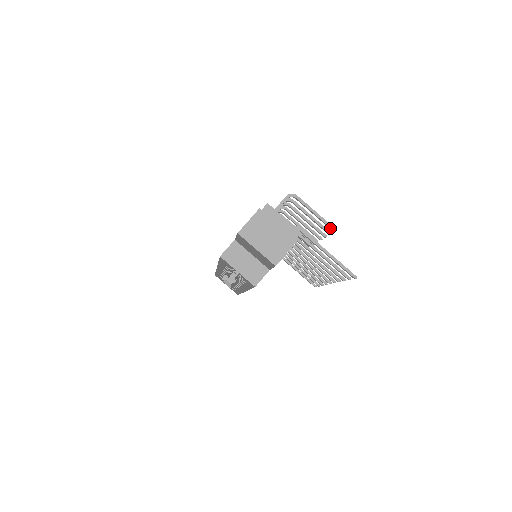
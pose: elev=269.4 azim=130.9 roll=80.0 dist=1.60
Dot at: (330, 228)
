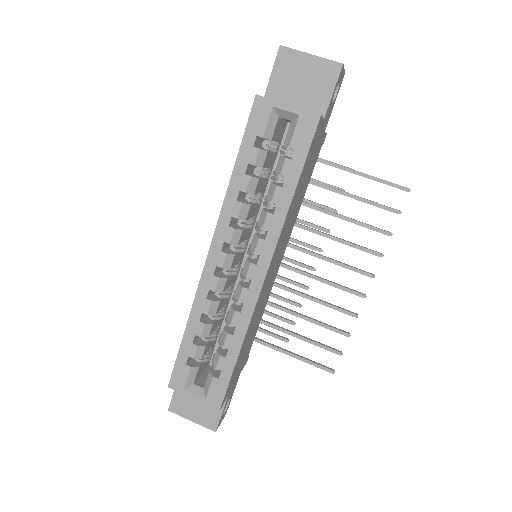
Dot at: occluded
